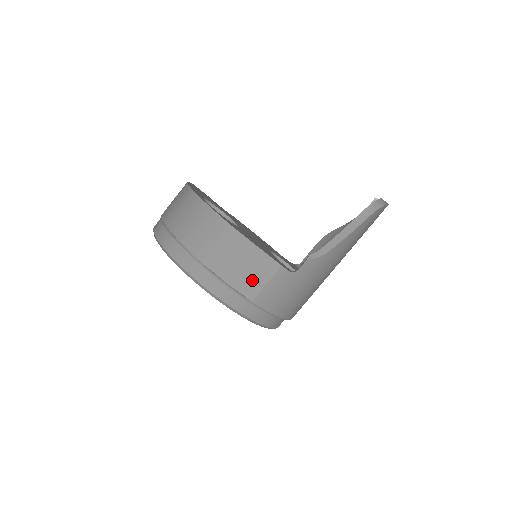
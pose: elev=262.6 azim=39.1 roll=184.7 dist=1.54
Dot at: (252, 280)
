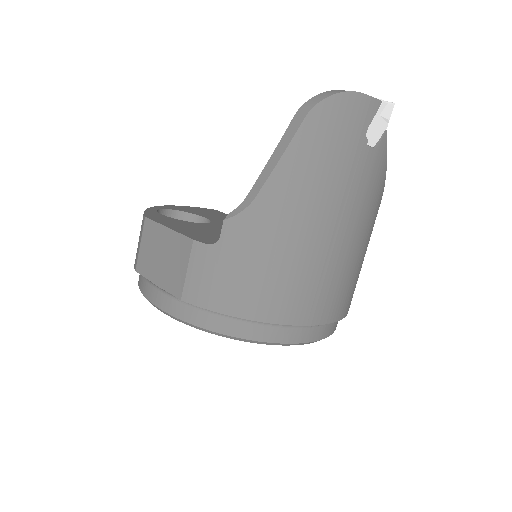
Dot at: (174, 272)
